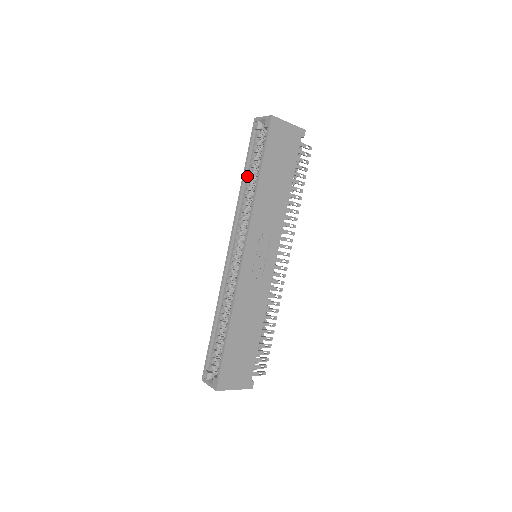
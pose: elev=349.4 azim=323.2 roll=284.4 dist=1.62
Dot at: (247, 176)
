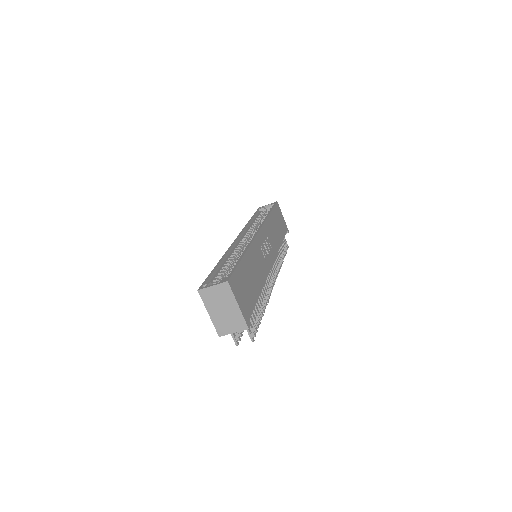
Dot at: (253, 220)
